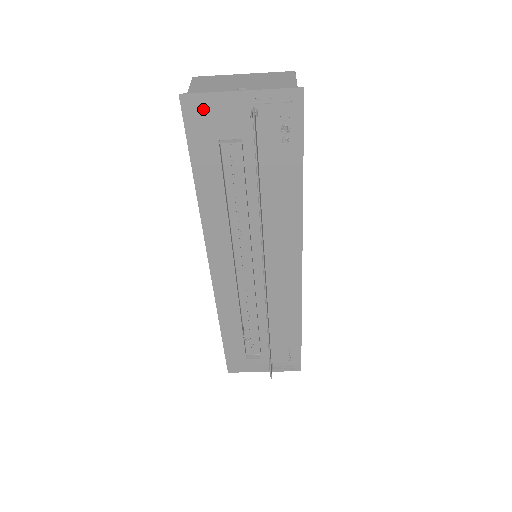
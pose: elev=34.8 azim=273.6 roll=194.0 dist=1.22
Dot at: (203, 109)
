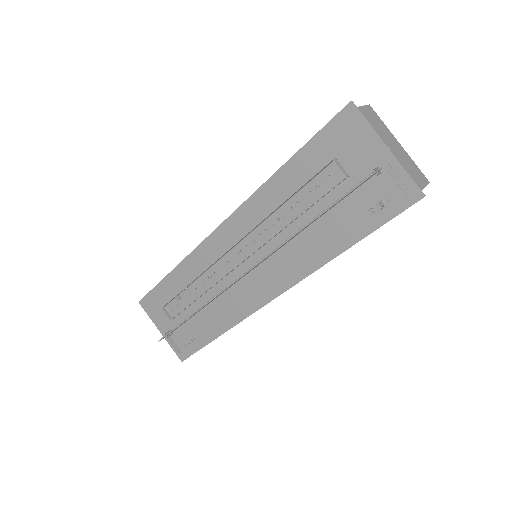
Dot at: (353, 128)
